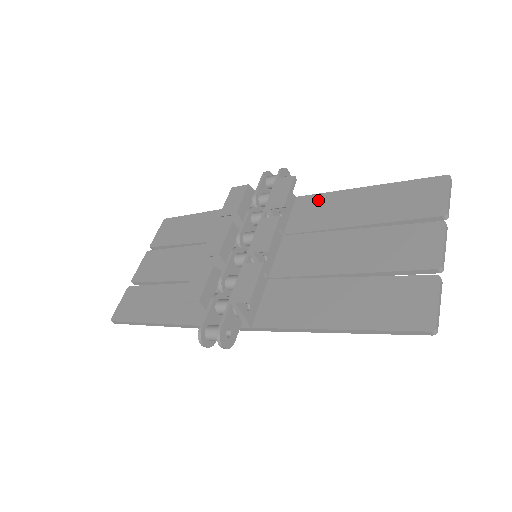
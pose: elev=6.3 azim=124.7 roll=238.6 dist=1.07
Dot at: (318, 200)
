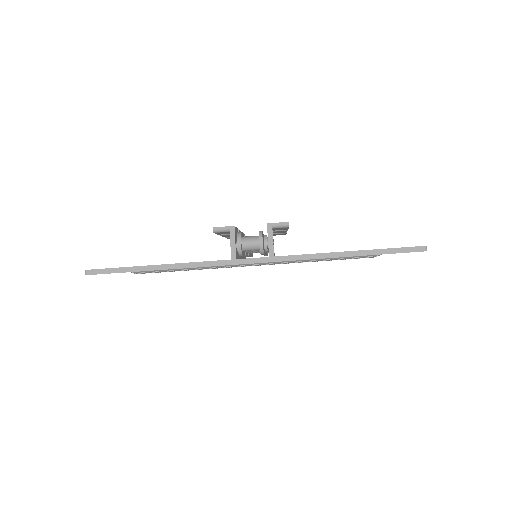
Dot at: occluded
